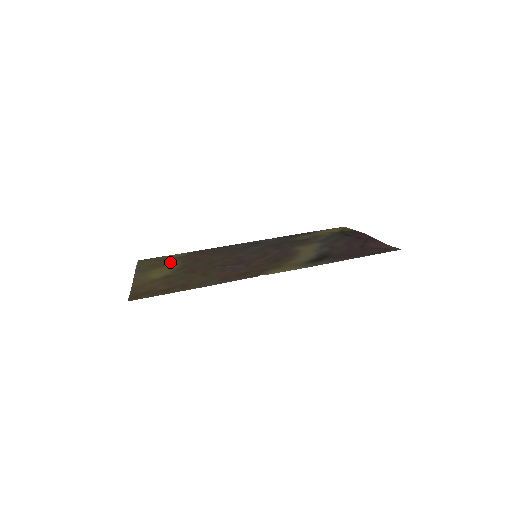
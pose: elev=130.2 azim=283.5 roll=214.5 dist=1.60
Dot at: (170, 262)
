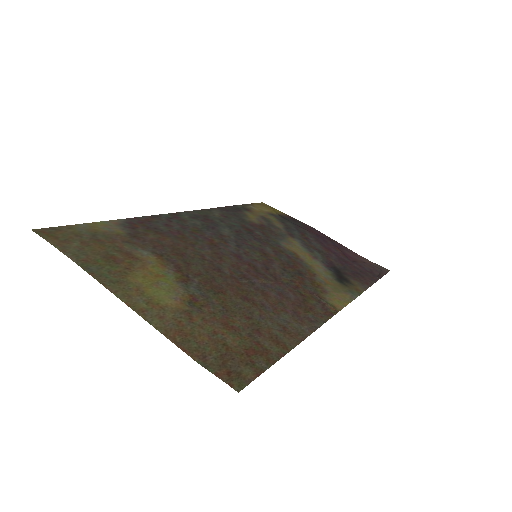
Dot at: (132, 252)
